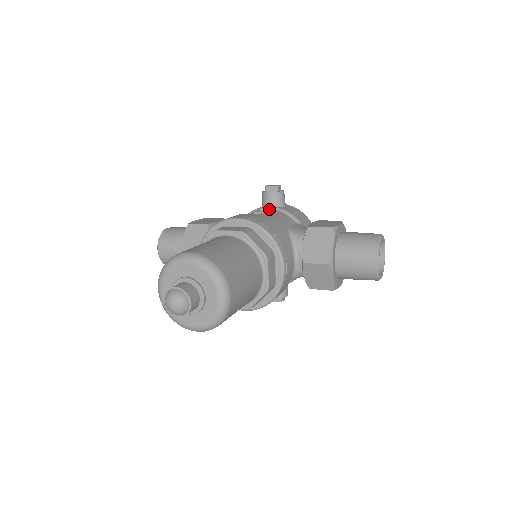
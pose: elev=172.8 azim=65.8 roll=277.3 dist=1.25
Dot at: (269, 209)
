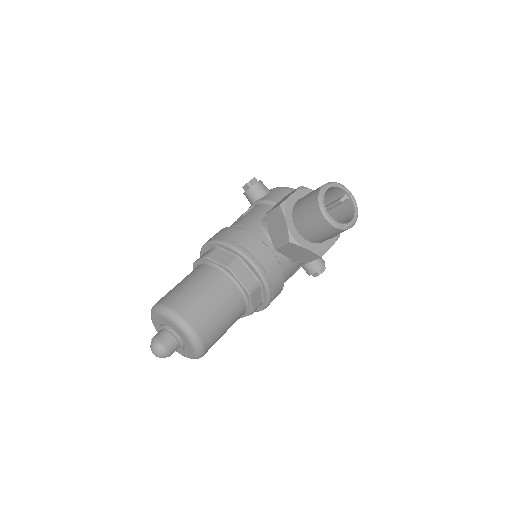
Dot at: (251, 207)
